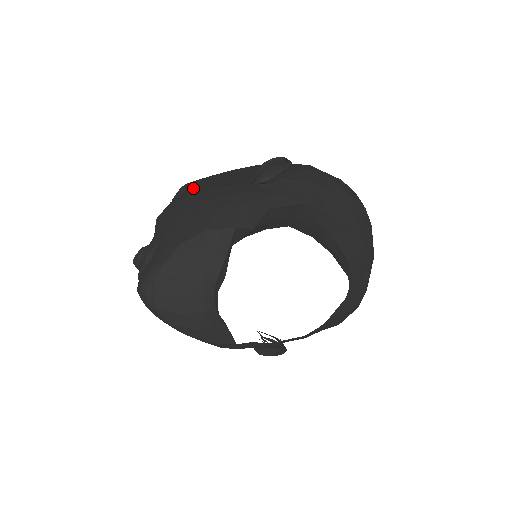
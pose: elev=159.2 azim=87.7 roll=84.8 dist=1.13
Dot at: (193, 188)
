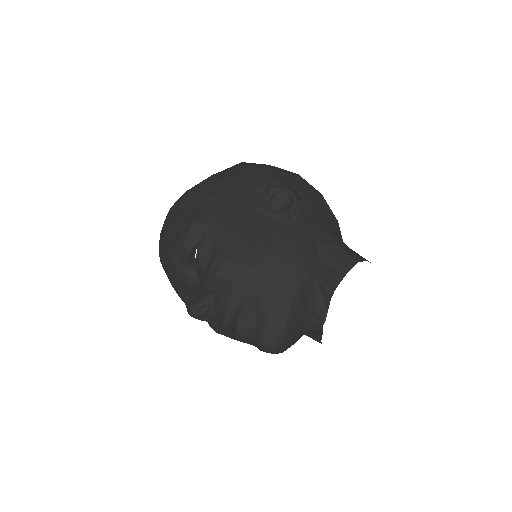
Dot at: (223, 234)
